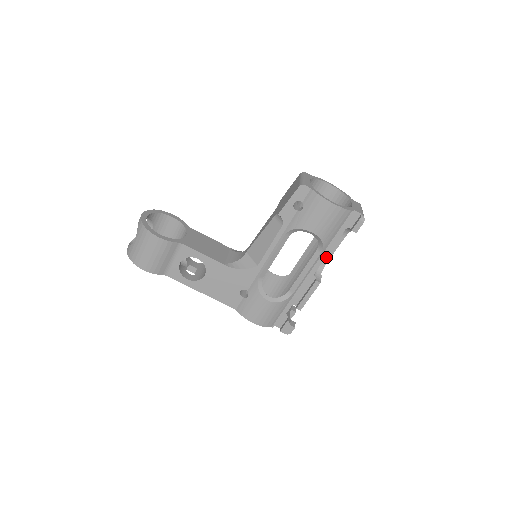
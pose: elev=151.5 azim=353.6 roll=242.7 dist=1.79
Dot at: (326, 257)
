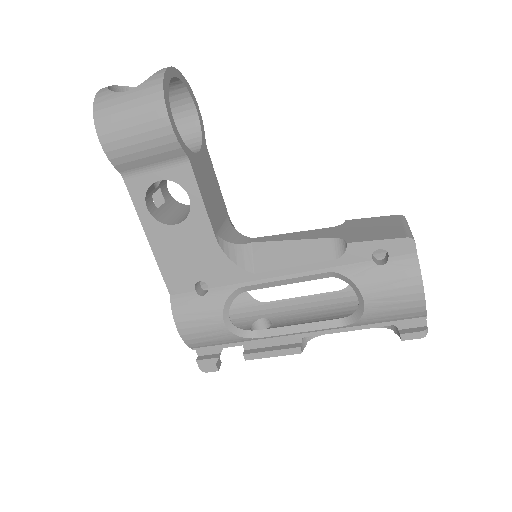
Dot at: occluded
